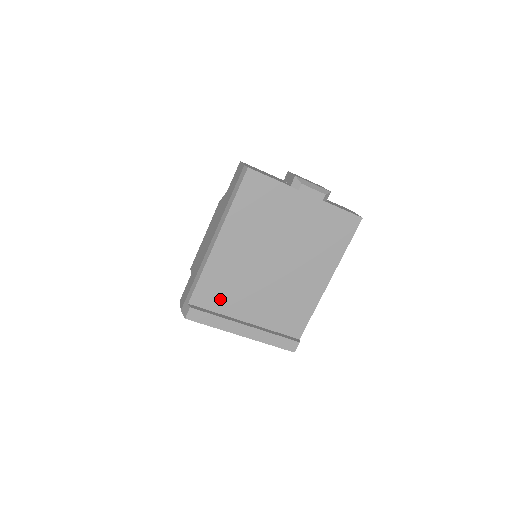
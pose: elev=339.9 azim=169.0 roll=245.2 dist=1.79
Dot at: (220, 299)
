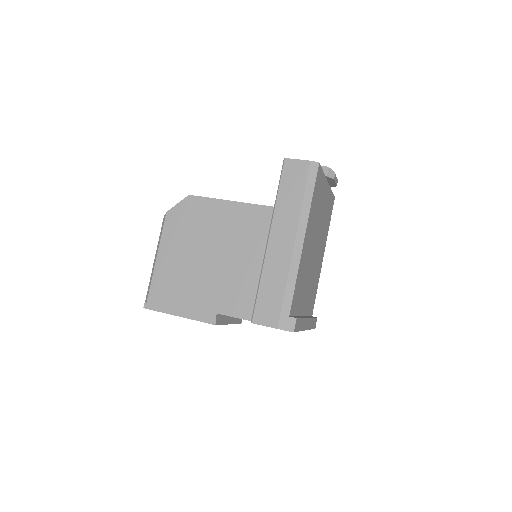
Dot at: (298, 301)
